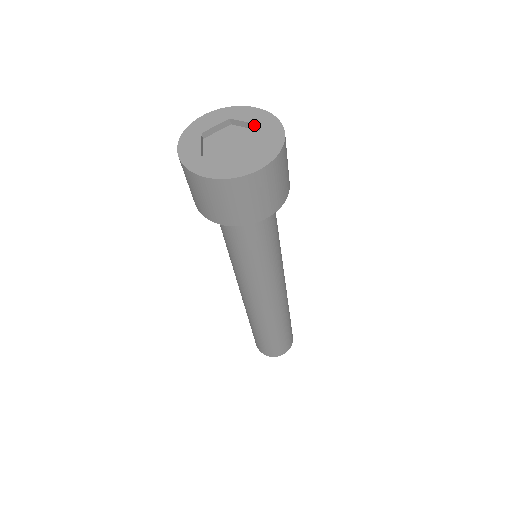
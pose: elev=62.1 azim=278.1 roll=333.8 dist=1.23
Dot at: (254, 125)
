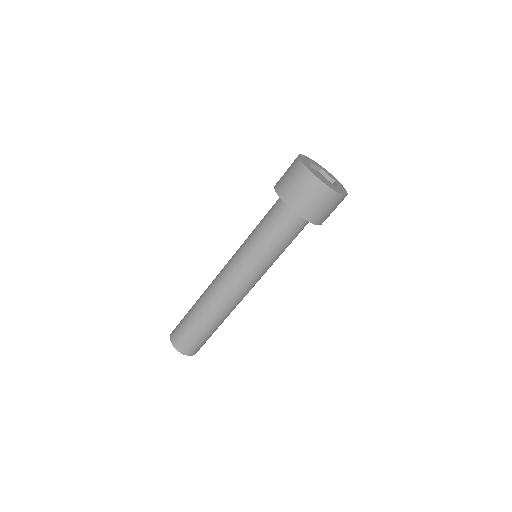
Dot at: (332, 180)
